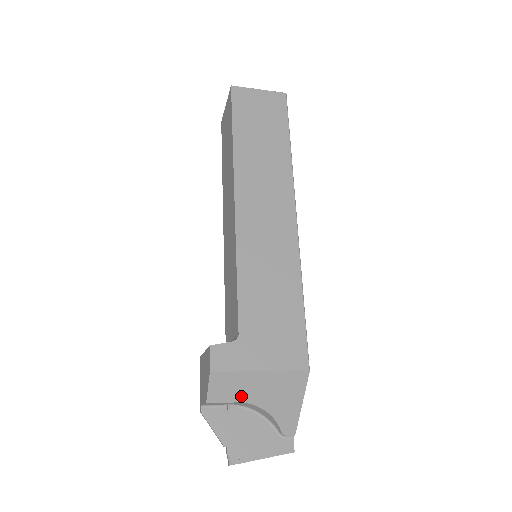
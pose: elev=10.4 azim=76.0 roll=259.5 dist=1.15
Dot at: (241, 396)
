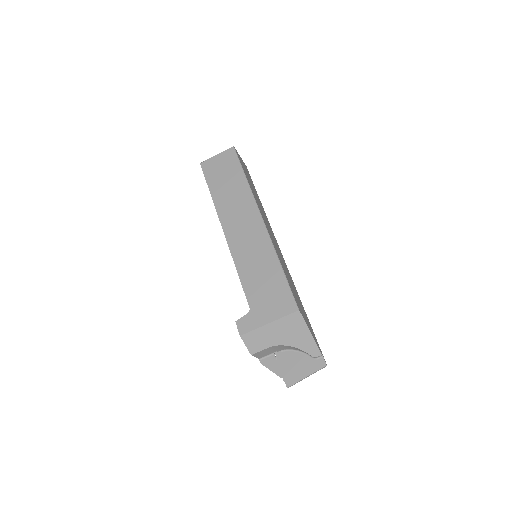
Dot at: (268, 343)
